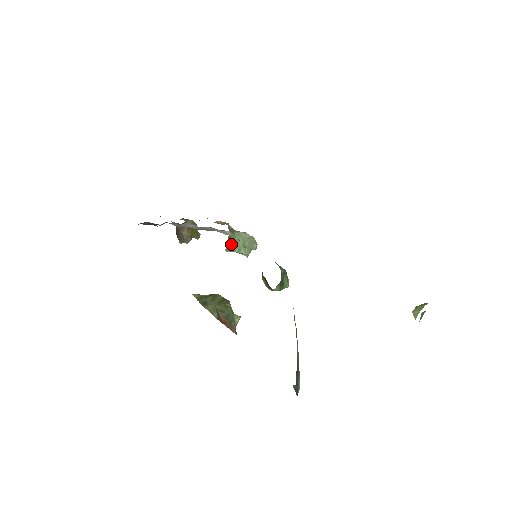
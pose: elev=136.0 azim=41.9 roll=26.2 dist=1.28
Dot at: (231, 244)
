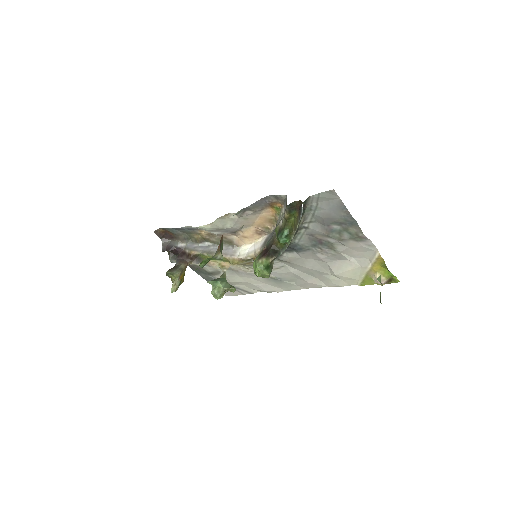
Dot at: (217, 279)
